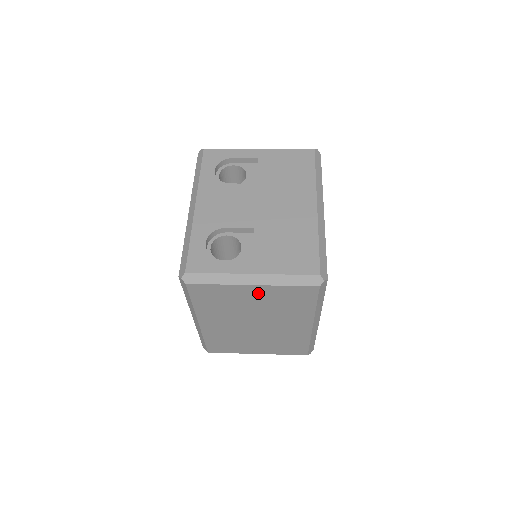
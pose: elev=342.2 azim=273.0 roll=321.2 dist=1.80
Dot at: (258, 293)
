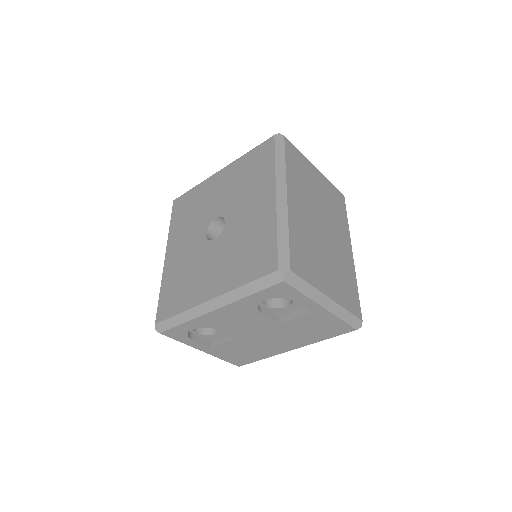
Dot at: (320, 180)
